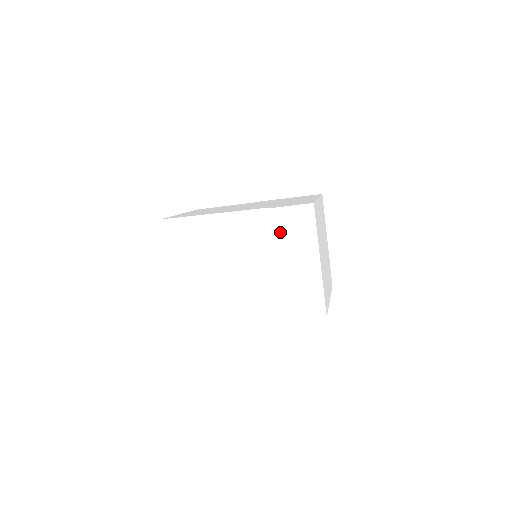
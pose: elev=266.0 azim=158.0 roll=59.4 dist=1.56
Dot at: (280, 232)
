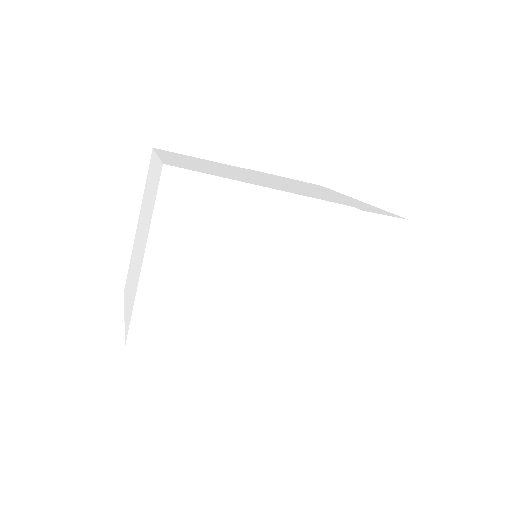
Dot at: (361, 247)
